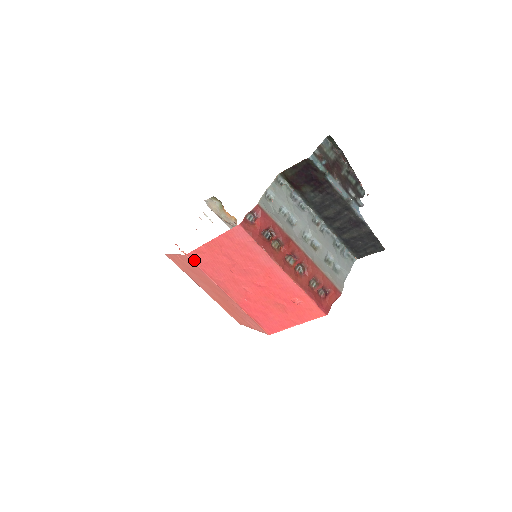
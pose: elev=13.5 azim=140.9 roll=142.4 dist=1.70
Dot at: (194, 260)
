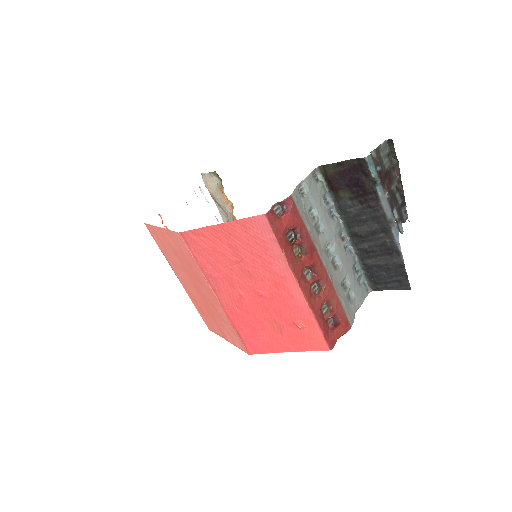
Dot at: (188, 242)
